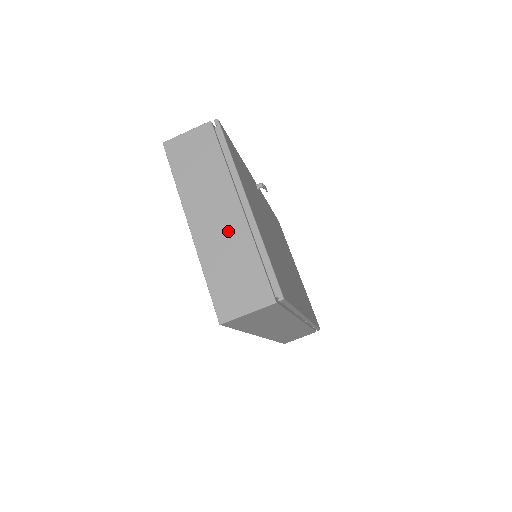
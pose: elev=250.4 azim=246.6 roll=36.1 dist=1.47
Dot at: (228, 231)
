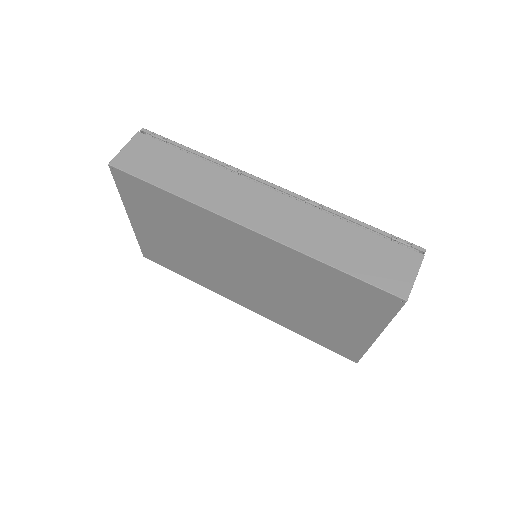
Dot at: occluded
